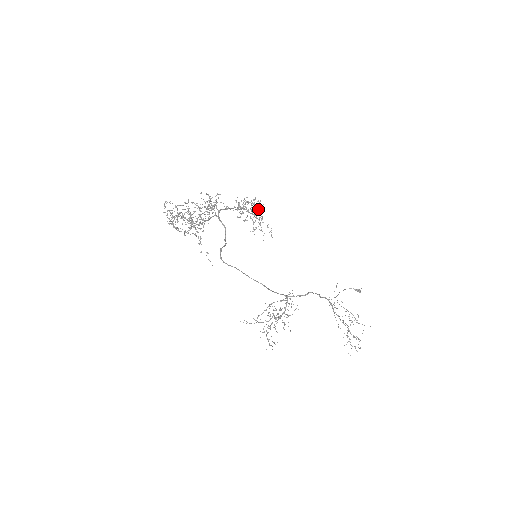
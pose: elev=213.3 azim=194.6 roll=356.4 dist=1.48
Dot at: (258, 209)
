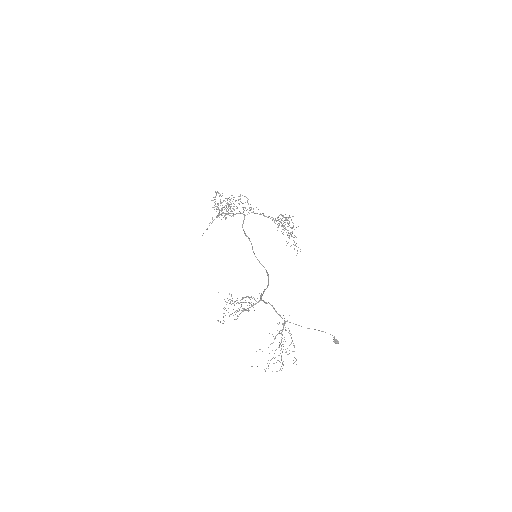
Dot at: occluded
